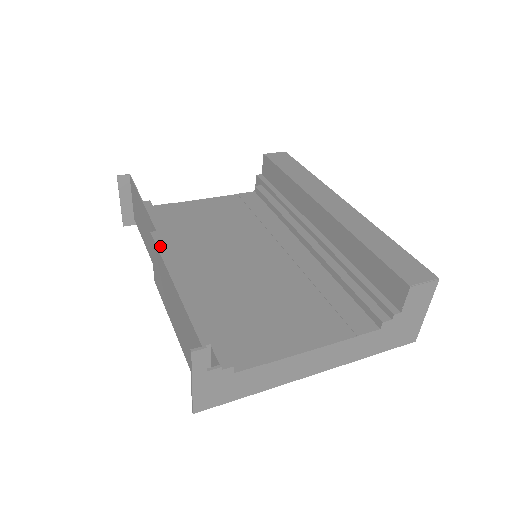
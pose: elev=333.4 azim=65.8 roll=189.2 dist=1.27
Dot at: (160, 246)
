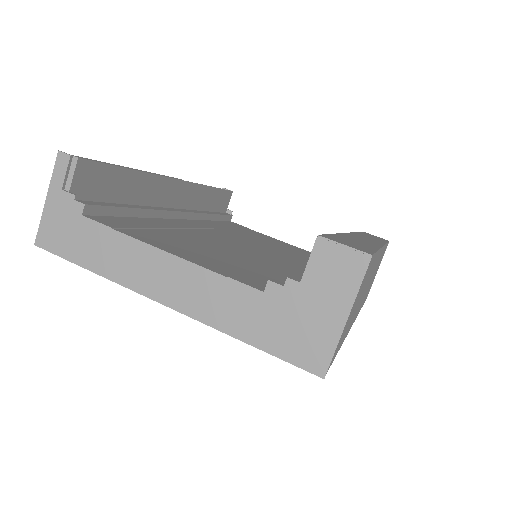
Dot at: occluded
